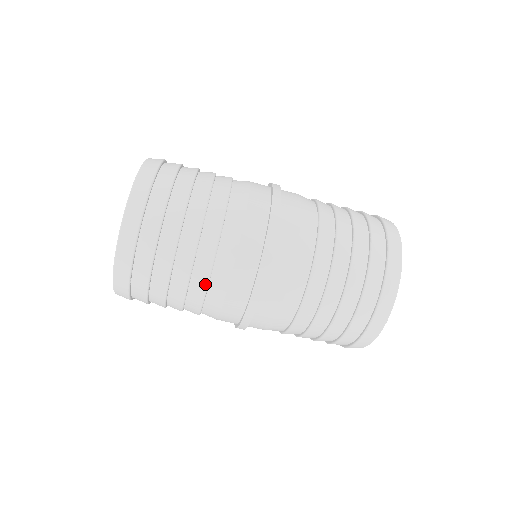
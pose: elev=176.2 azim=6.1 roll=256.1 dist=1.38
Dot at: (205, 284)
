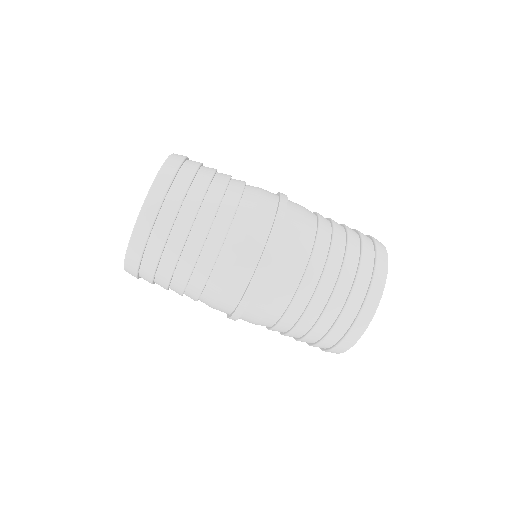
Dot at: (201, 286)
